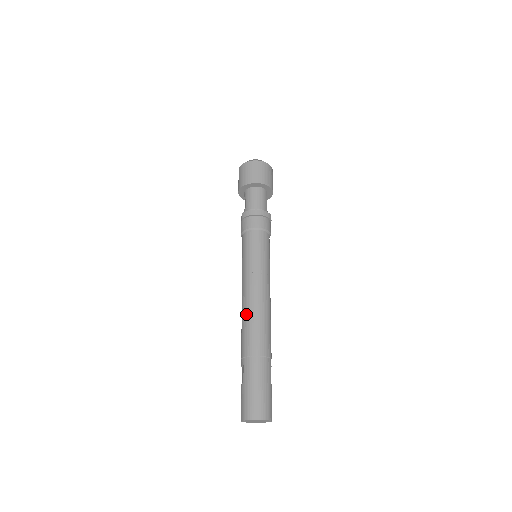
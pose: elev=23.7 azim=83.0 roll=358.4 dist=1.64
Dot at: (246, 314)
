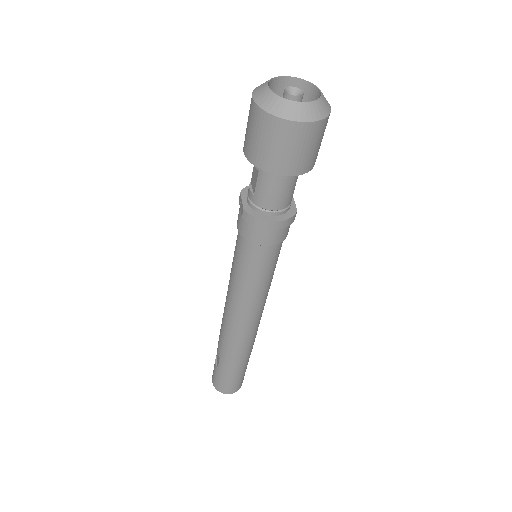
Dot at: (229, 328)
